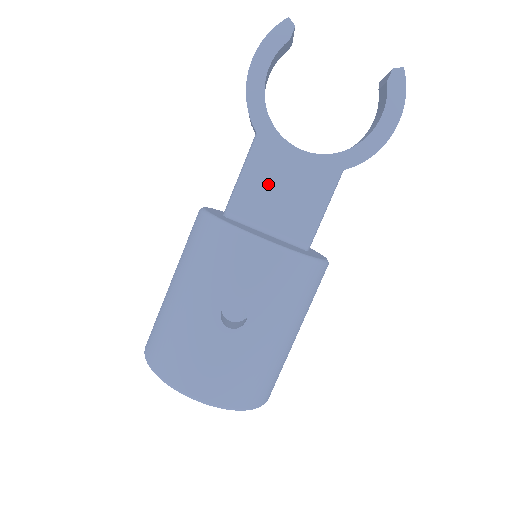
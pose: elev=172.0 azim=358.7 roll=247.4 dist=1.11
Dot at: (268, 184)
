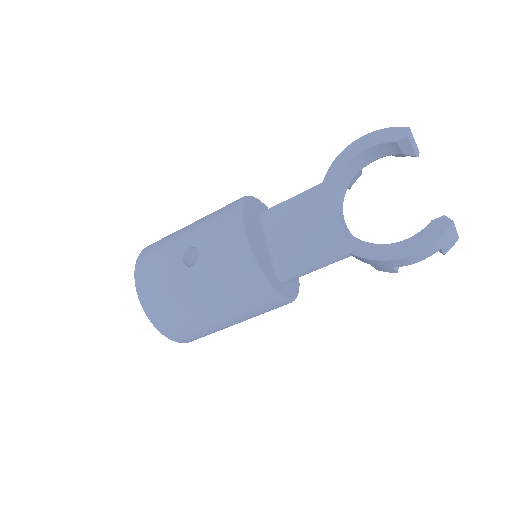
Dot at: (299, 217)
